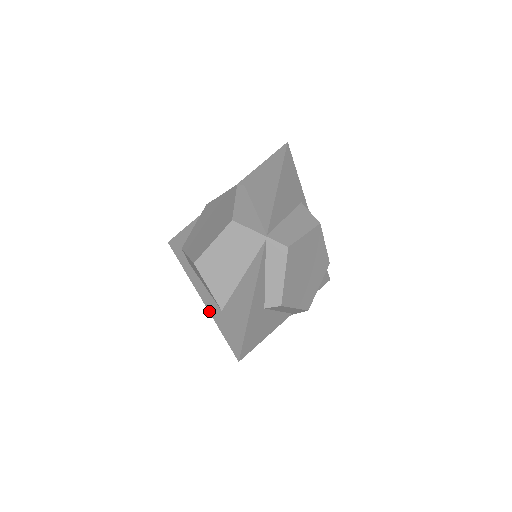
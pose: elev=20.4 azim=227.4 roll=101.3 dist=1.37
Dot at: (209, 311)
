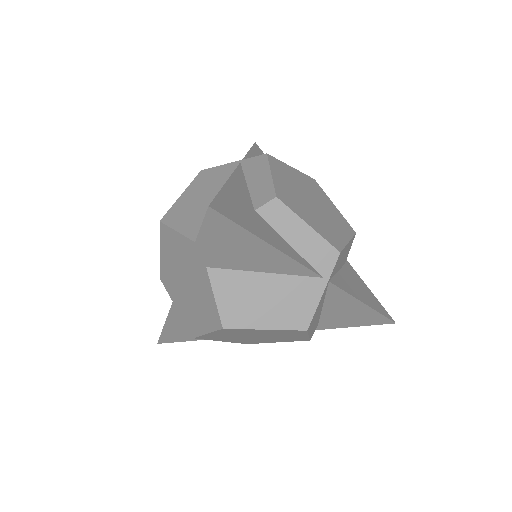
Dot at: (184, 270)
